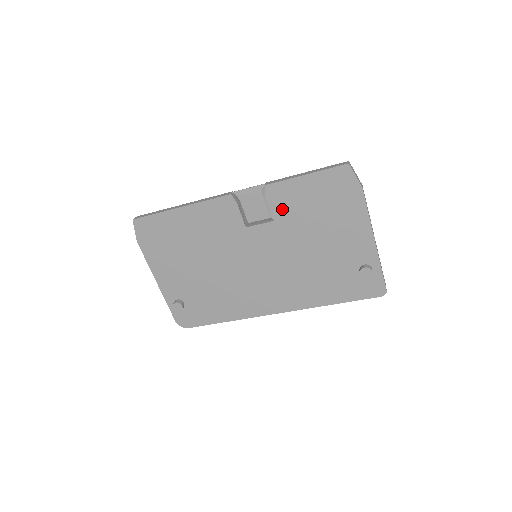
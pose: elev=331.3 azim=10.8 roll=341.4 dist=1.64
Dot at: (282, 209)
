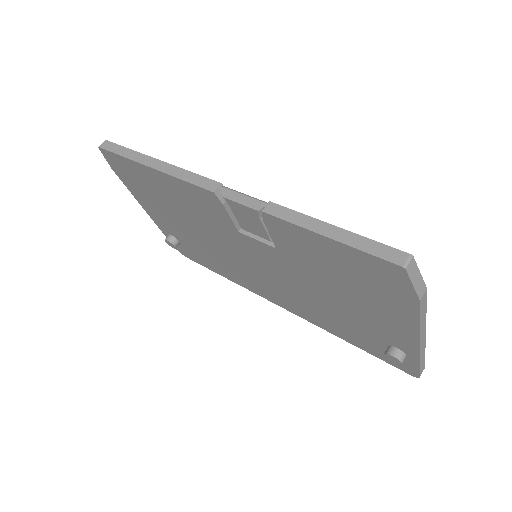
Dot at: (287, 246)
